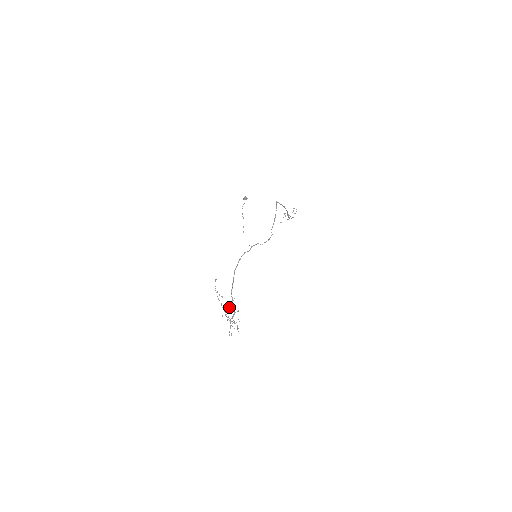
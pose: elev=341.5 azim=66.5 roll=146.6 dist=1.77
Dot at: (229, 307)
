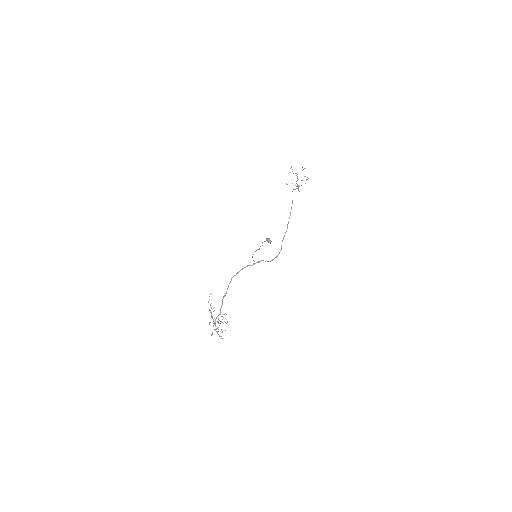
Dot at: occluded
